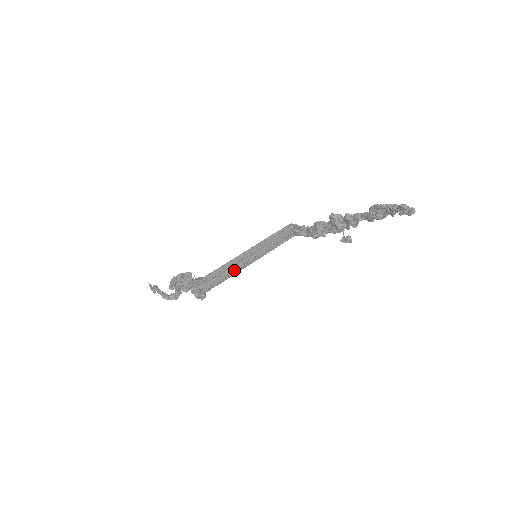
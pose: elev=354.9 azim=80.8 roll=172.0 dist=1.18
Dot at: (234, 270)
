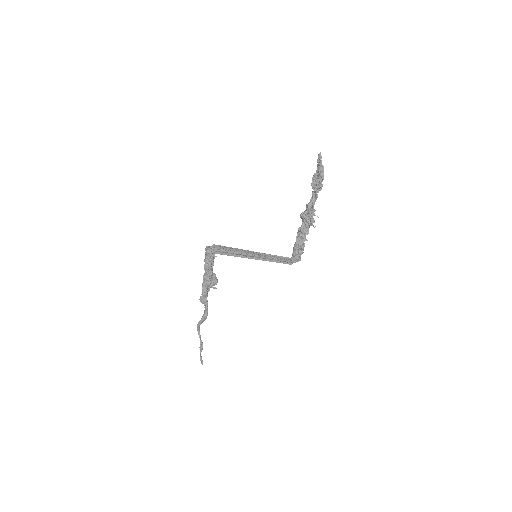
Dot at: (236, 256)
